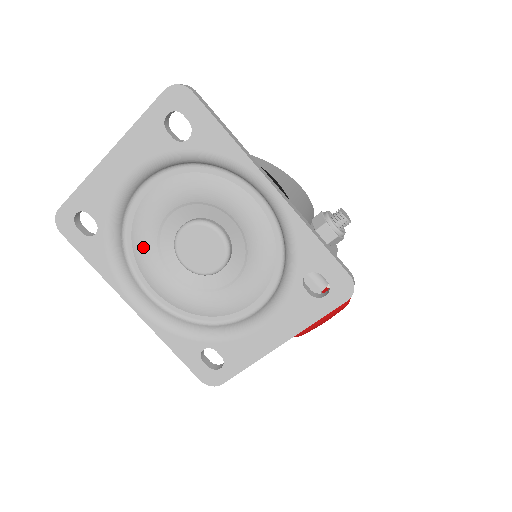
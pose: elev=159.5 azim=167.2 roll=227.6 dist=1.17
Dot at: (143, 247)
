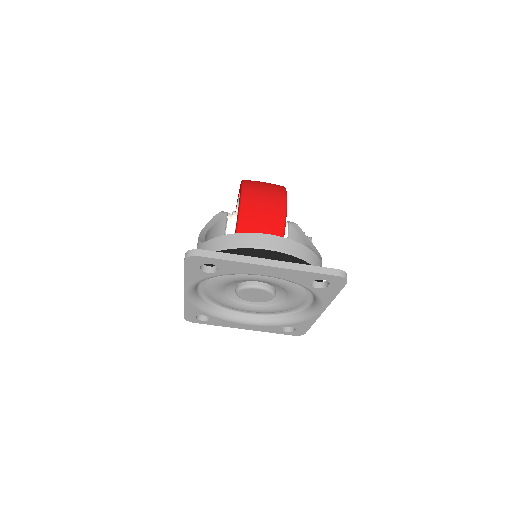
Dot at: (225, 280)
